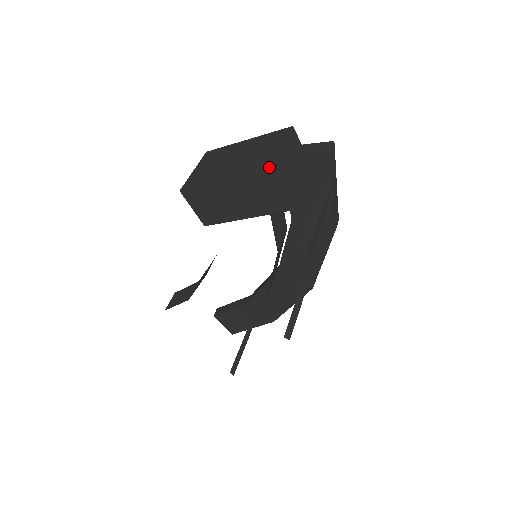
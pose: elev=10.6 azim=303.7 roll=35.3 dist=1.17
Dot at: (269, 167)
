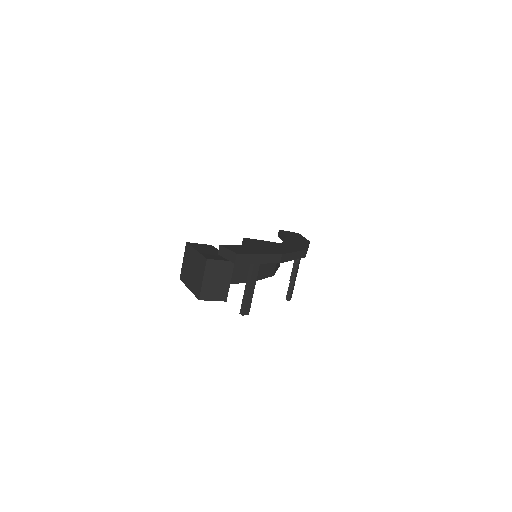
Dot at: (198, 298)
